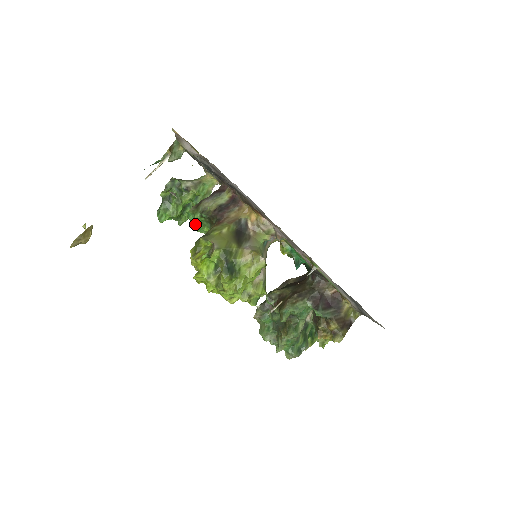
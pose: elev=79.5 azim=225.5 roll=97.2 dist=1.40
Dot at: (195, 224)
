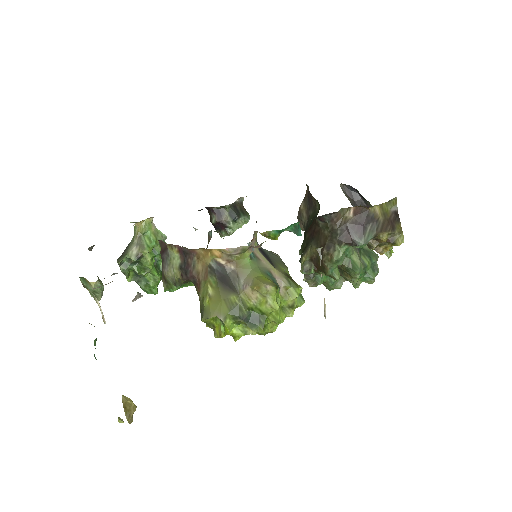
Dot at: (181, 287)
